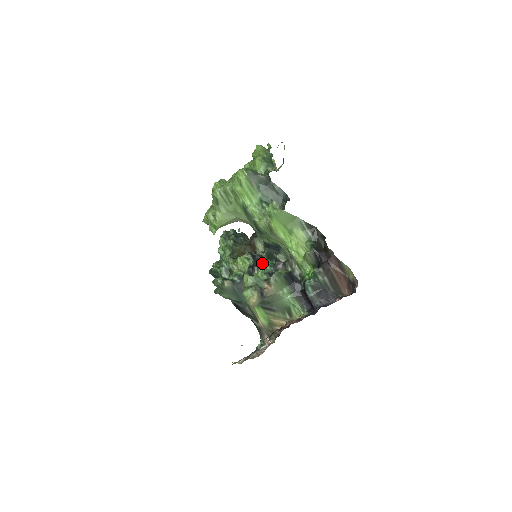
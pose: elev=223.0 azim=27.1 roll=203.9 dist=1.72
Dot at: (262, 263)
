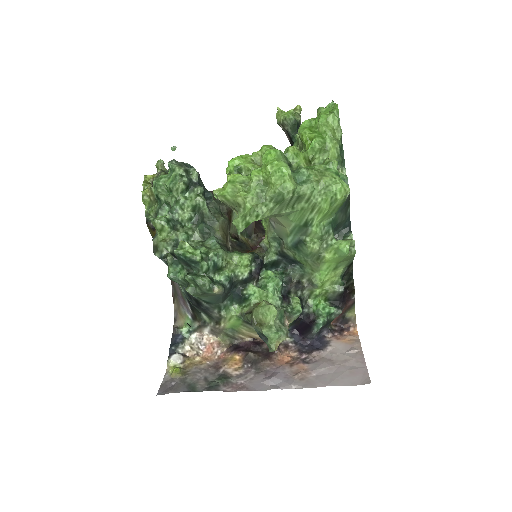
Dot at: (277, 282)
